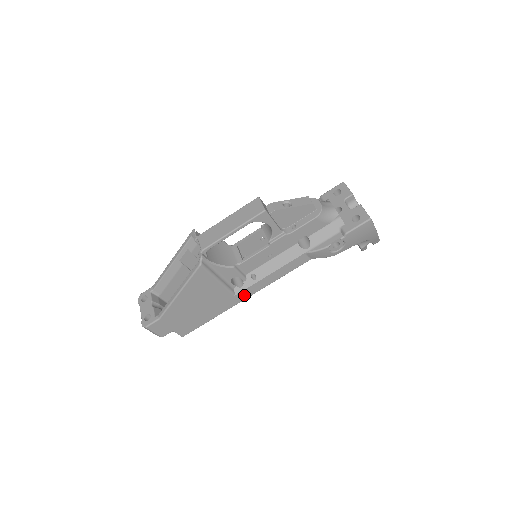
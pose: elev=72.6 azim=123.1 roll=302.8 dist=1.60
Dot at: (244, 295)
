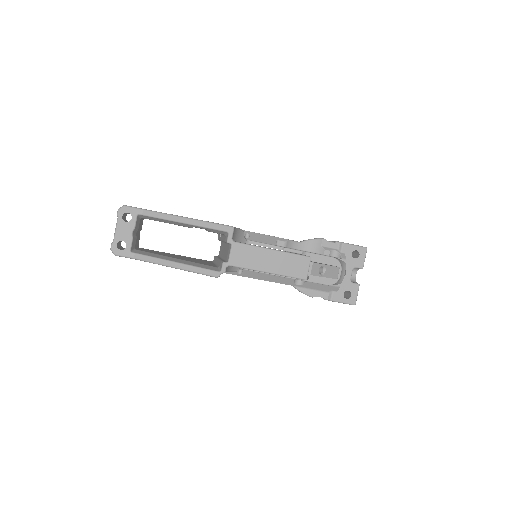
Dot at: occluded
